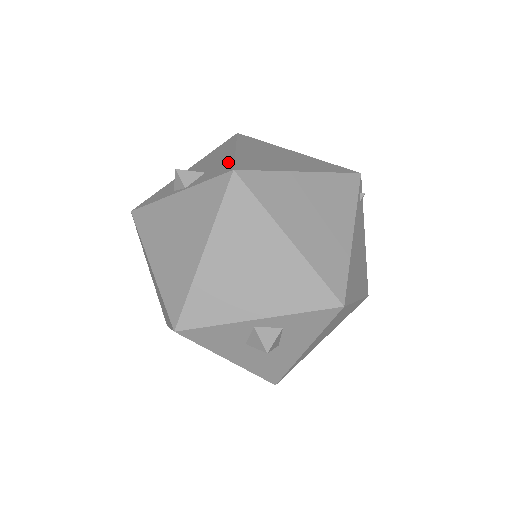
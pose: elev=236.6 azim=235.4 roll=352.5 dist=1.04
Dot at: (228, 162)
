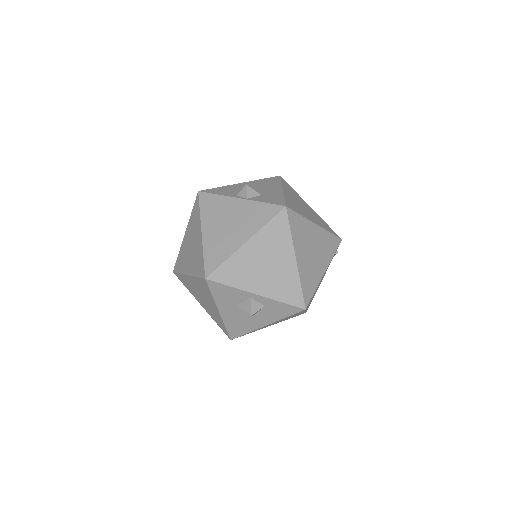
Dot at: (280, 197)
